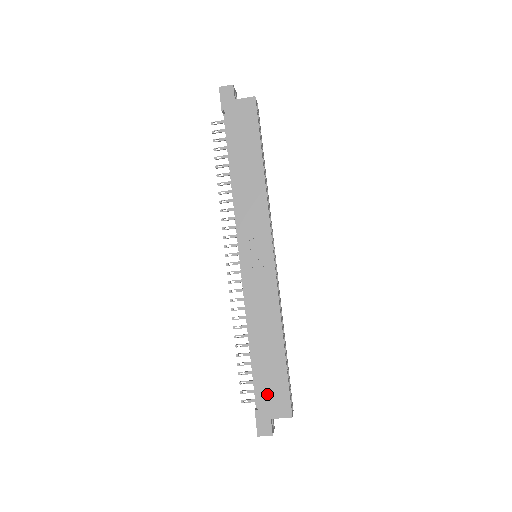
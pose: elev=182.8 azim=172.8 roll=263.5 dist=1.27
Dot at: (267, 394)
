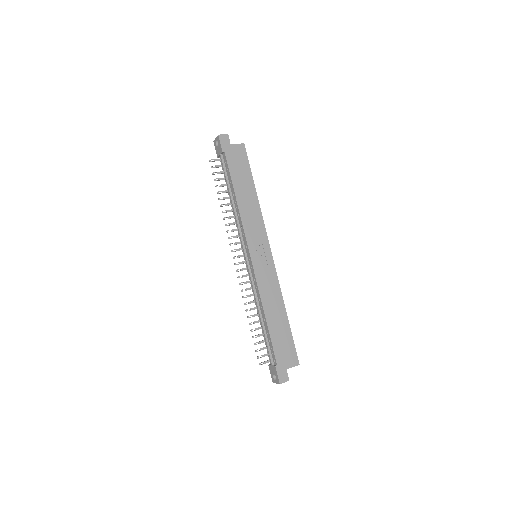
Dot at: (281, 352)
